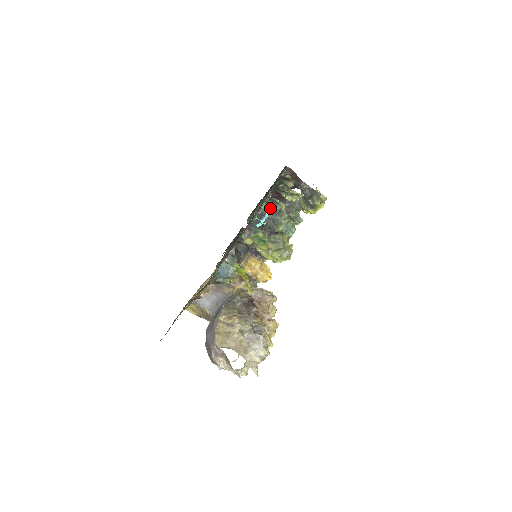
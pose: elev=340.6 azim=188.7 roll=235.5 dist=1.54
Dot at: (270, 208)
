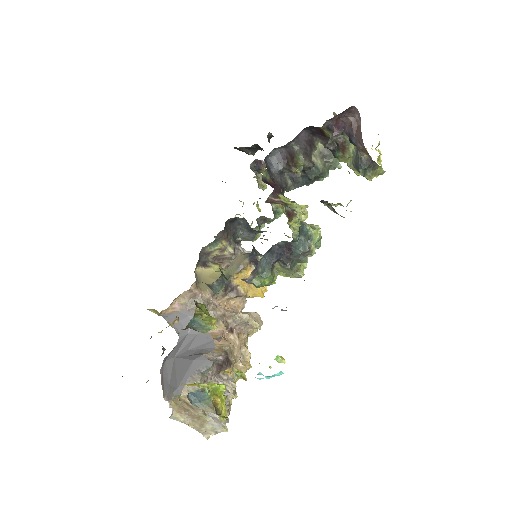
Dot at: (295, 248)
